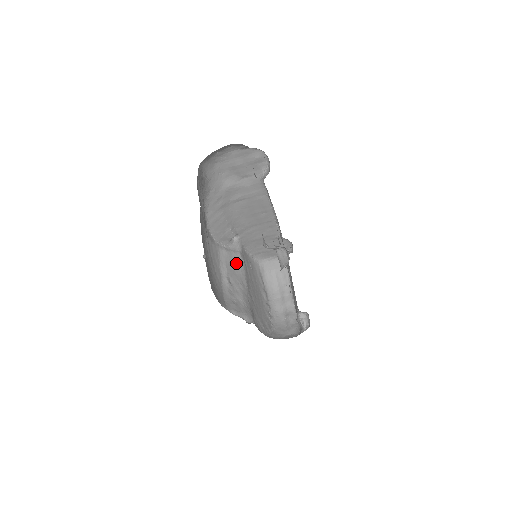
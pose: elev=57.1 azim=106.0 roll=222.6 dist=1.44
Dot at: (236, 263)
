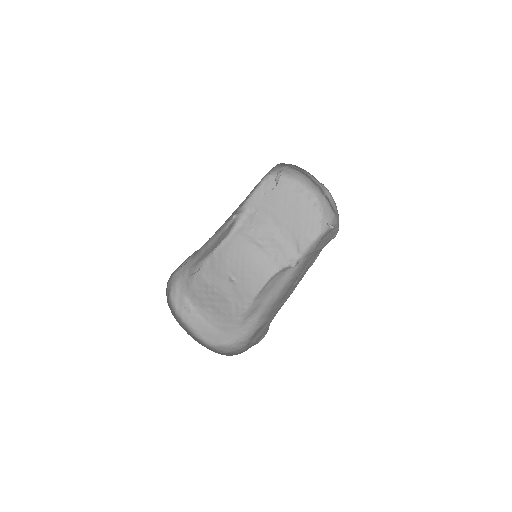
Dot at: (254, 222)
